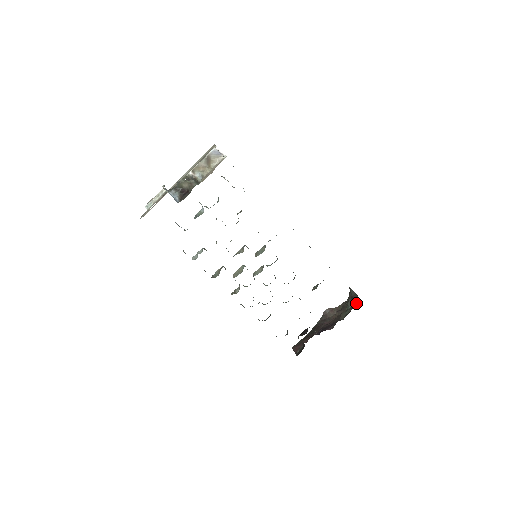
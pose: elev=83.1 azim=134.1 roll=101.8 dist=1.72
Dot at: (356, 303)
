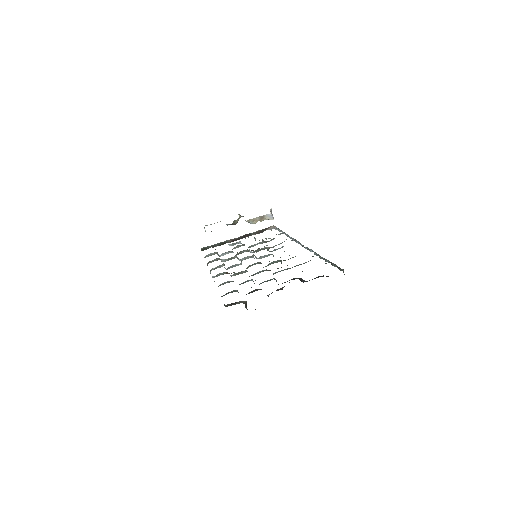
Dot at: occluded
